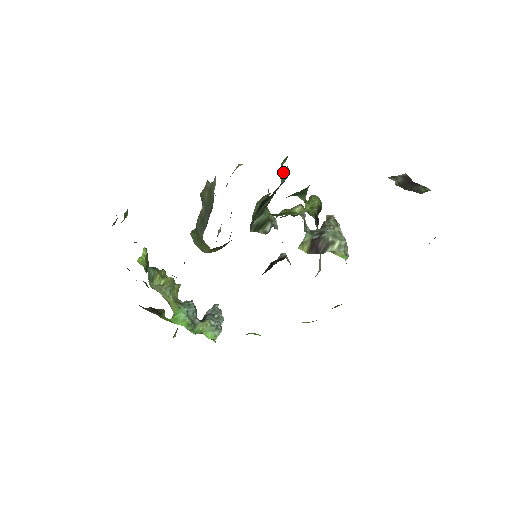
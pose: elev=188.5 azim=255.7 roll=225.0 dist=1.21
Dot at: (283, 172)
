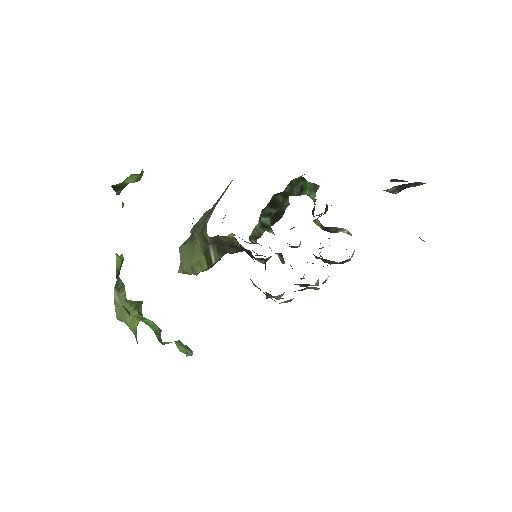
Dot at: occluded
